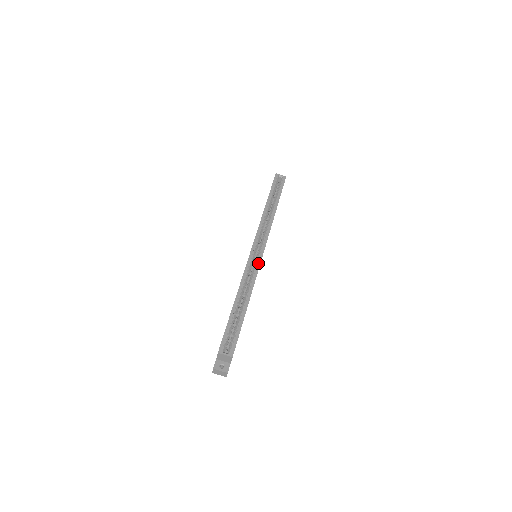
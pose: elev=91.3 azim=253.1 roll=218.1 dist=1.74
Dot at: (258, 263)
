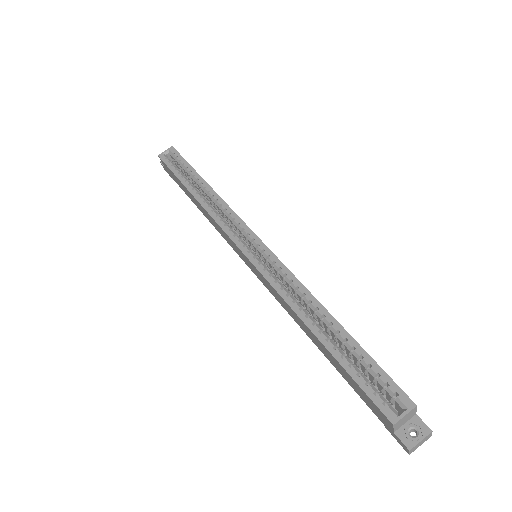
Dot at: (273, 259)
